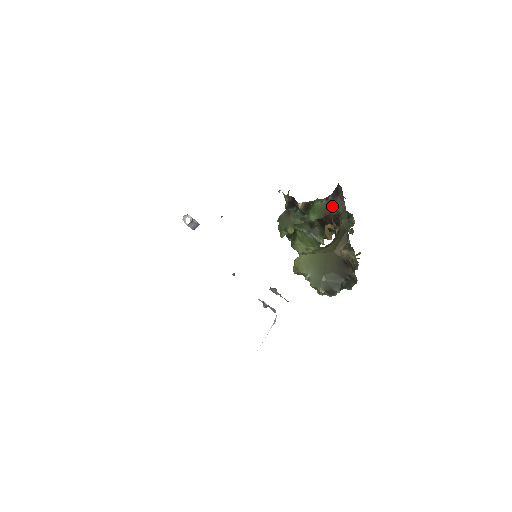
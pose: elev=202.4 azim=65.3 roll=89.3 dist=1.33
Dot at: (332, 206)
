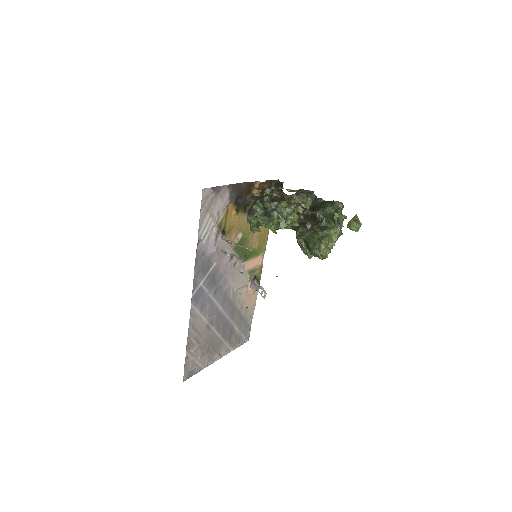
Dot at: occluded
